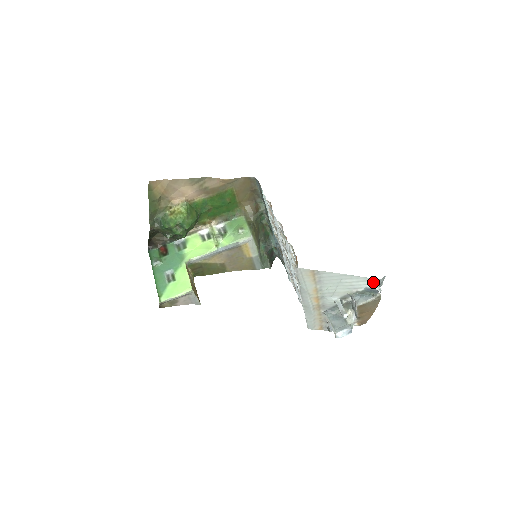
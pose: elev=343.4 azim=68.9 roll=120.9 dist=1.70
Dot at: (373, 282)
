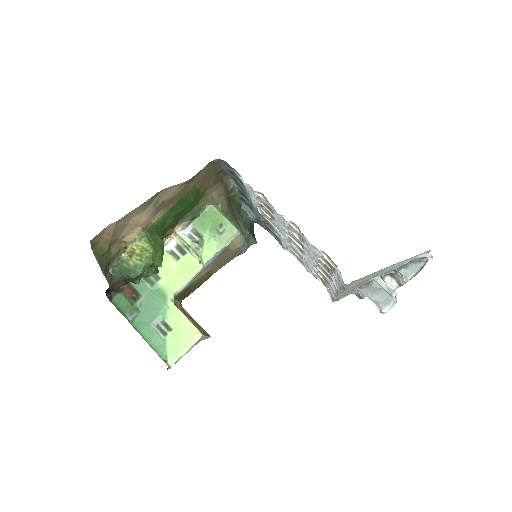
Dot at: (424, 253)
